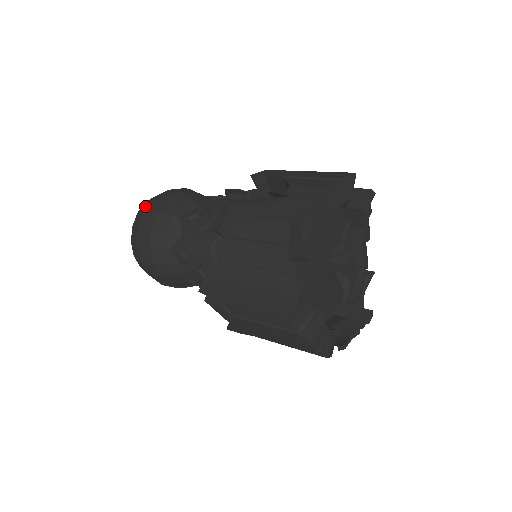
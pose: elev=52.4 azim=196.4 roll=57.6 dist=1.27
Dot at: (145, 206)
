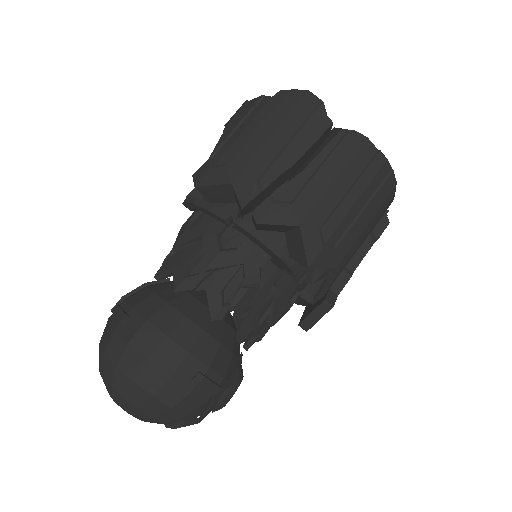
Dot at: occluded
